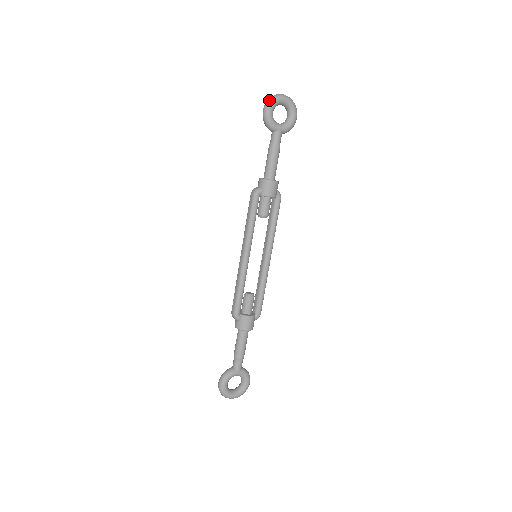
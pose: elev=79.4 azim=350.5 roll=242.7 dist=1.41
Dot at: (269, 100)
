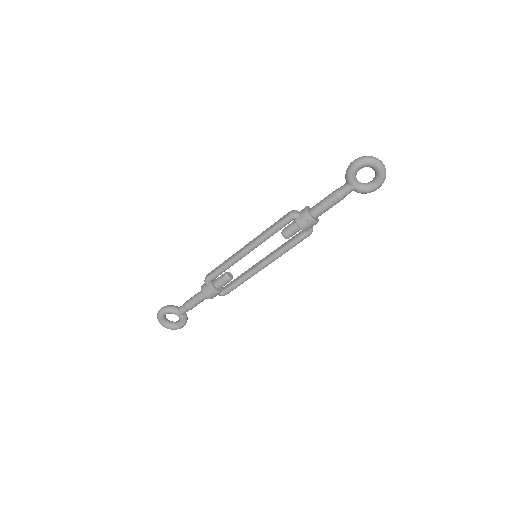
Dot at: (365, 158)
